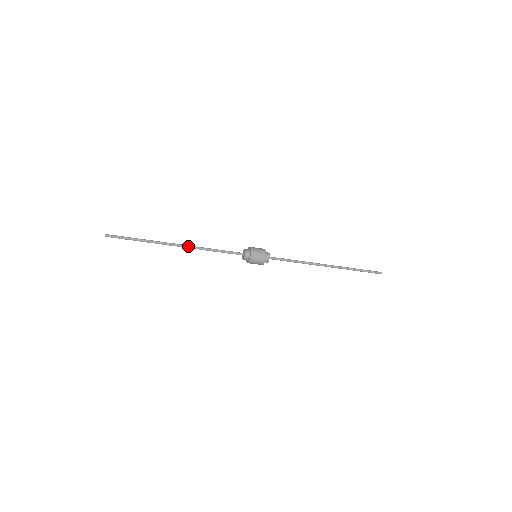
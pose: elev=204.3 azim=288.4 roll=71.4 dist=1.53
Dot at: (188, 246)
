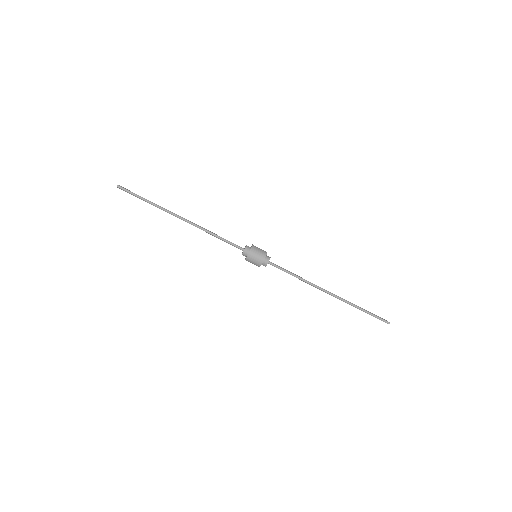
Dot at: (191, 222)
